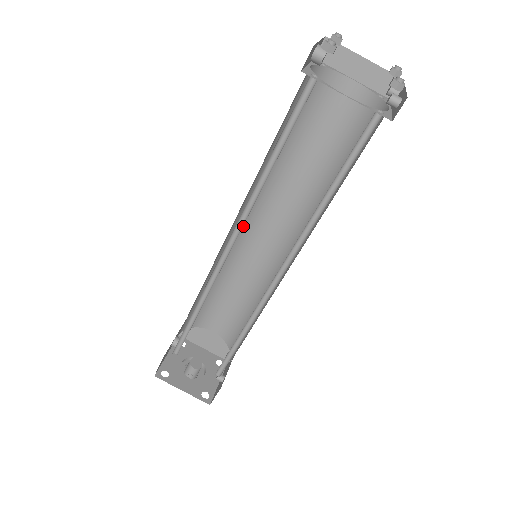
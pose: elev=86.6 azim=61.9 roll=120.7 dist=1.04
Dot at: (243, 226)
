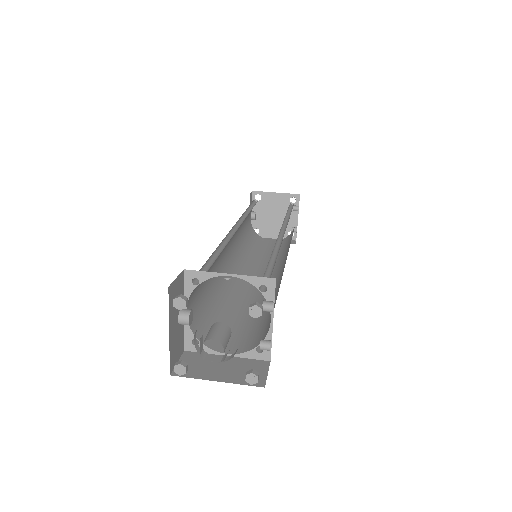
Dot at: (234, 271)
